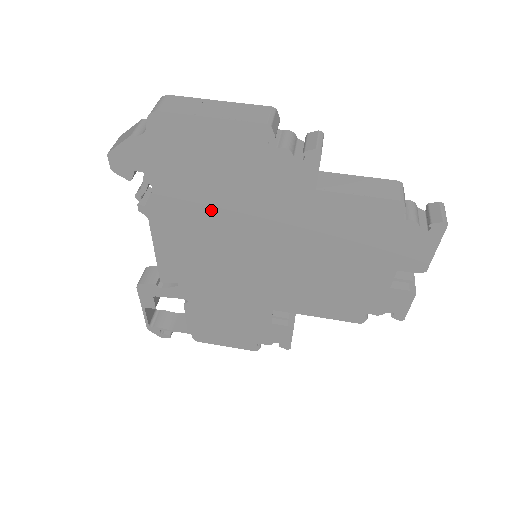
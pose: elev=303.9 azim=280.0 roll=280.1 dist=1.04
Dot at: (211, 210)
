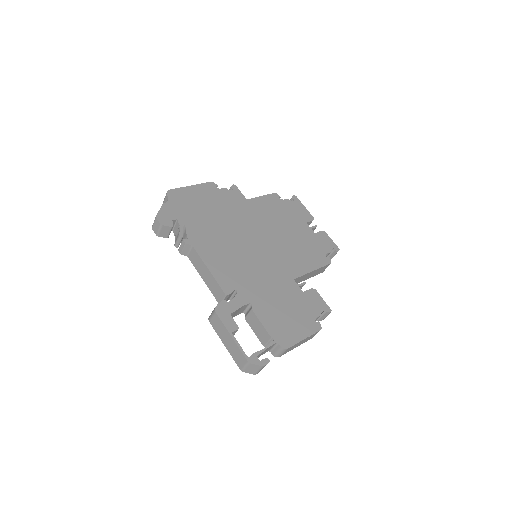
Dot at: (218, 227)
